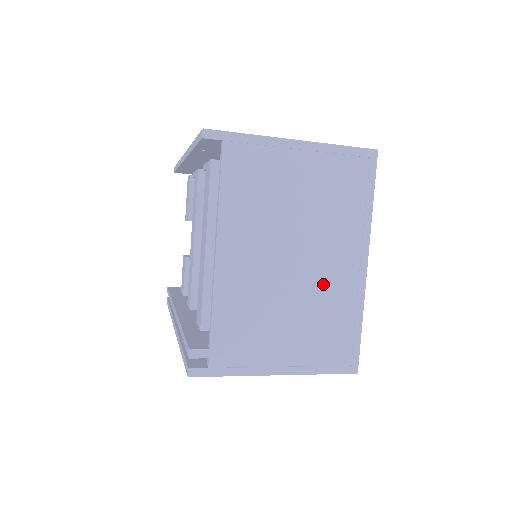
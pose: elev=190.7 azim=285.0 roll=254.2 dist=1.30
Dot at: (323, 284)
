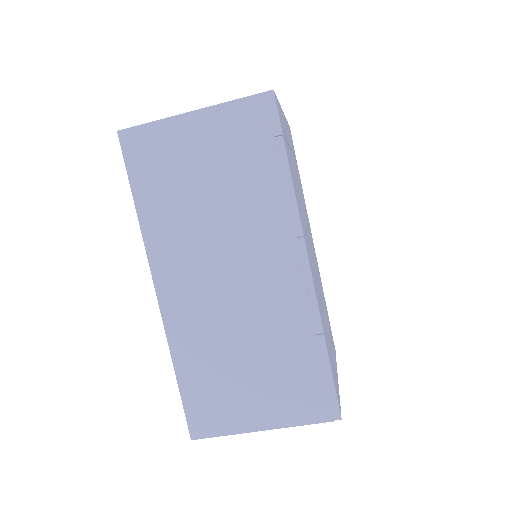
Dot at: occluded
